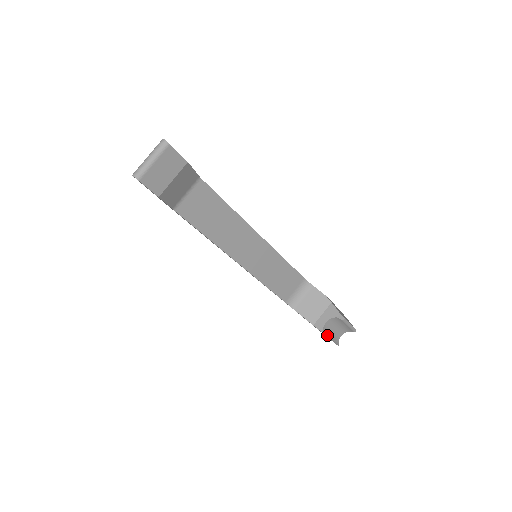
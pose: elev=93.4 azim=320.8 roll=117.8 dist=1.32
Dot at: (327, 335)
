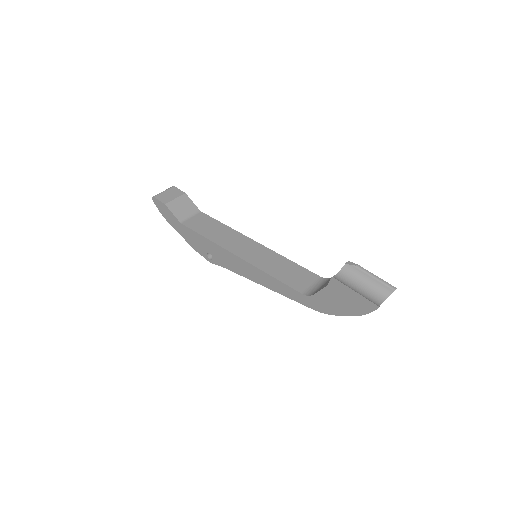
Dot at: (344, 285)
